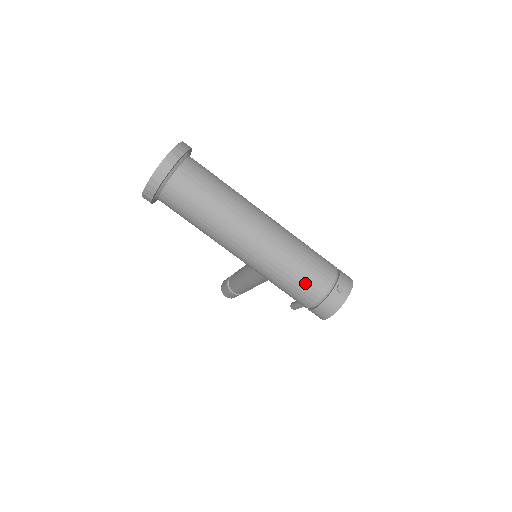
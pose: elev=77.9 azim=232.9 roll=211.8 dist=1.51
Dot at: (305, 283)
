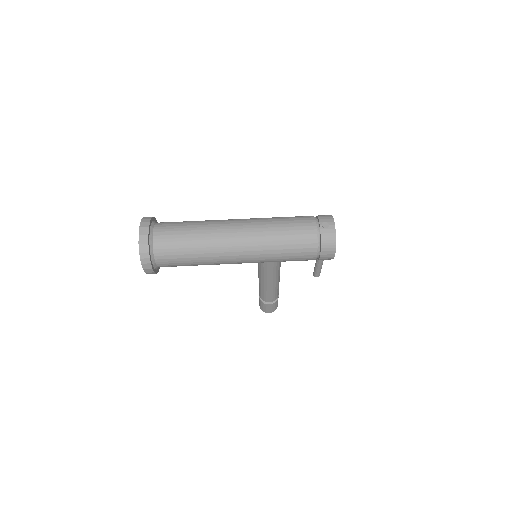
Dot at: (297, 241)
